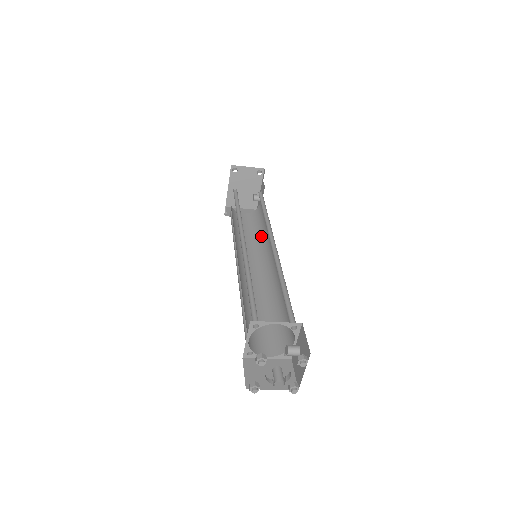
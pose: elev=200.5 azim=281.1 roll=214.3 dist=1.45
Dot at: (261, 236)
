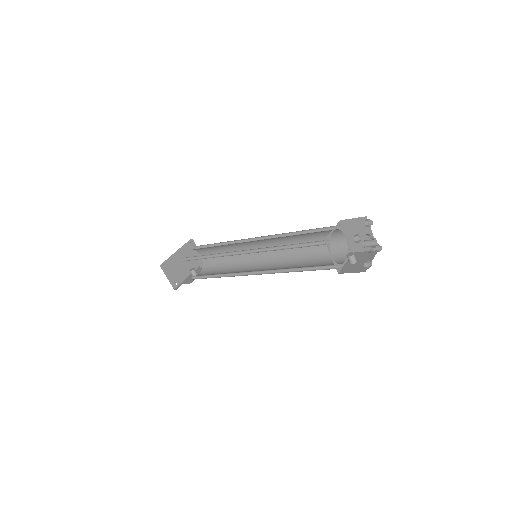
Dot at: occluded
